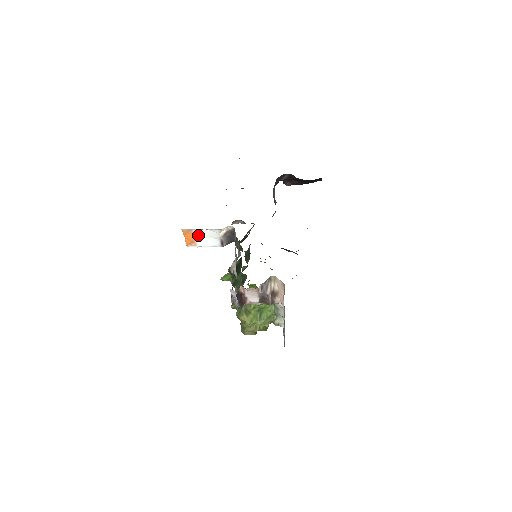
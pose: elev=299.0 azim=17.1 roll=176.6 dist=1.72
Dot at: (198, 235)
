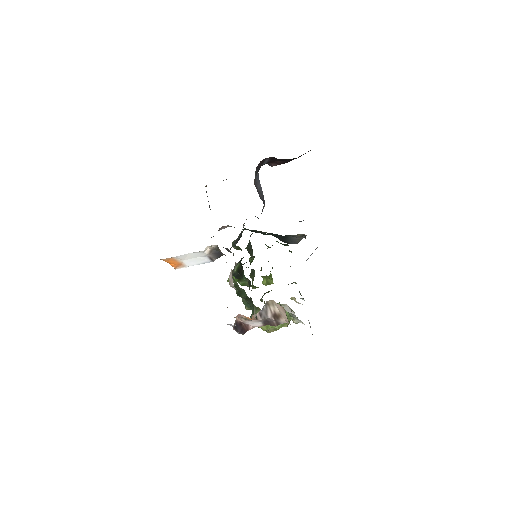
Dot at: (182, 259)
